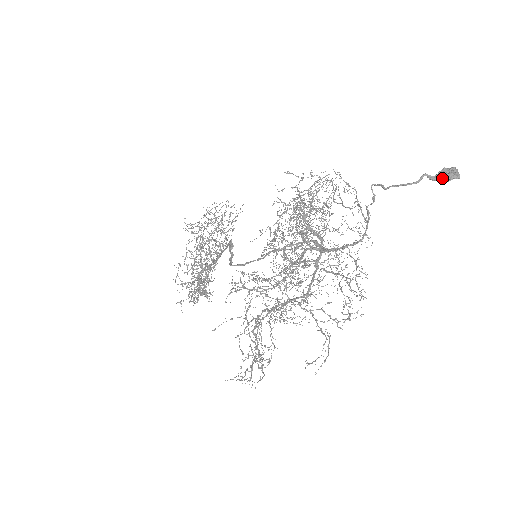
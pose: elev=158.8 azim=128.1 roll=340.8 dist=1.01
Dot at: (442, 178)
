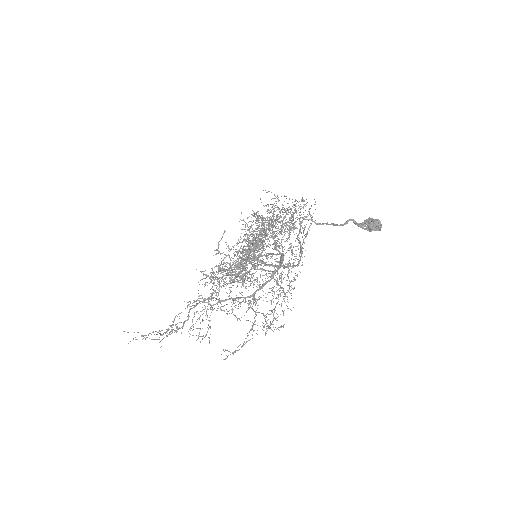
Dot at: (368, 227)
